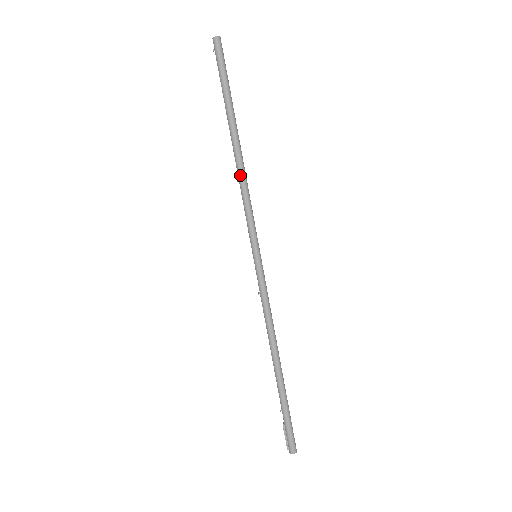
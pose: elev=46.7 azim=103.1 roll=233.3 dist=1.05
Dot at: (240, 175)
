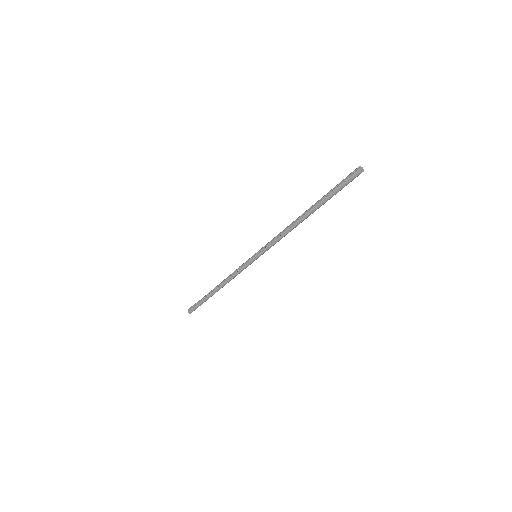
Dot at: (291, 230)
